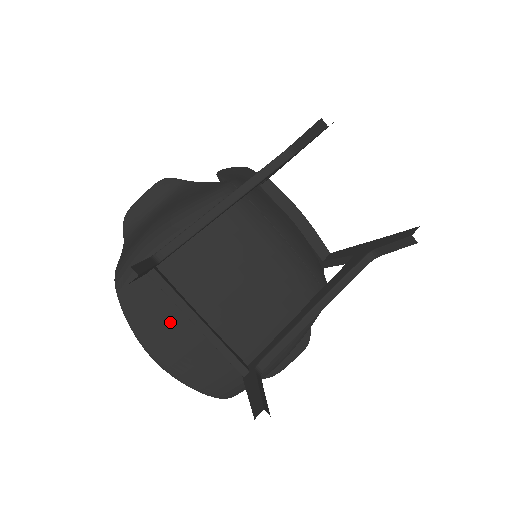
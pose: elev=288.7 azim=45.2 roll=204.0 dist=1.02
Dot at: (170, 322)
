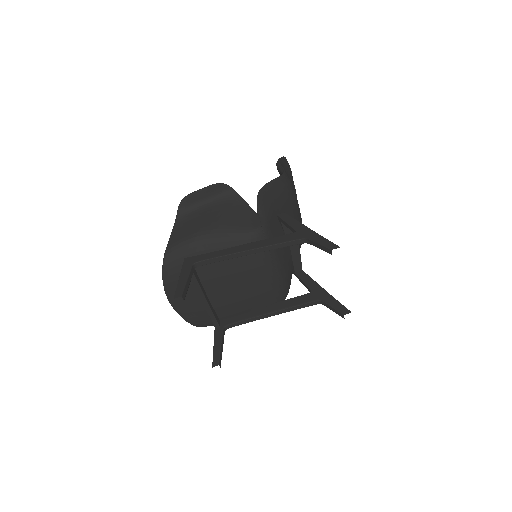
Dot at: (187, 291)
